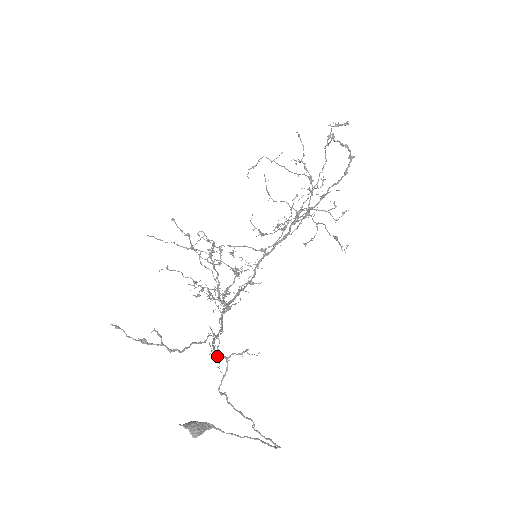
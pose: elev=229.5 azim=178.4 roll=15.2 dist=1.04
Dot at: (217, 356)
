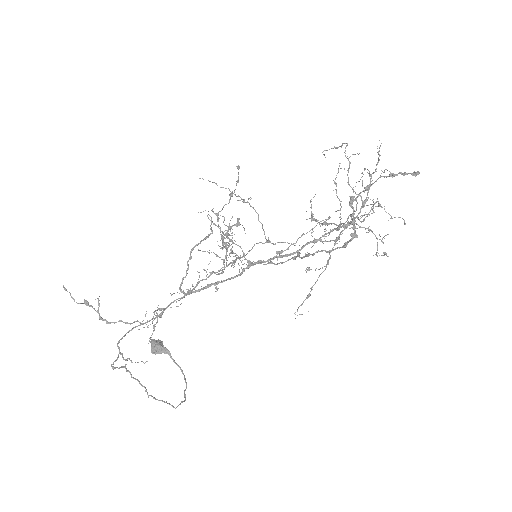
Dot at: occluded
